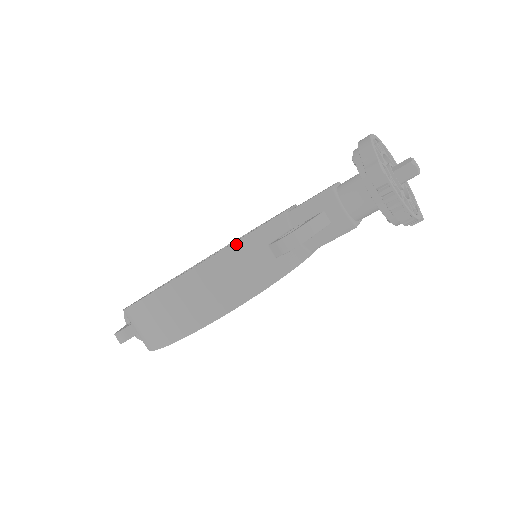
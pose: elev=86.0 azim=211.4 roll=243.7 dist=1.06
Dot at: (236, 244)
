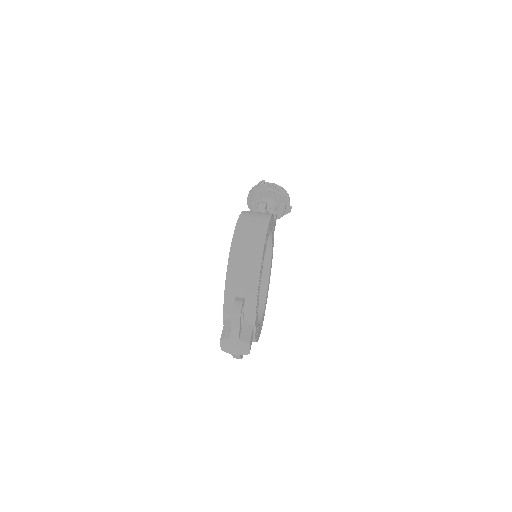
Dot at: occluded
